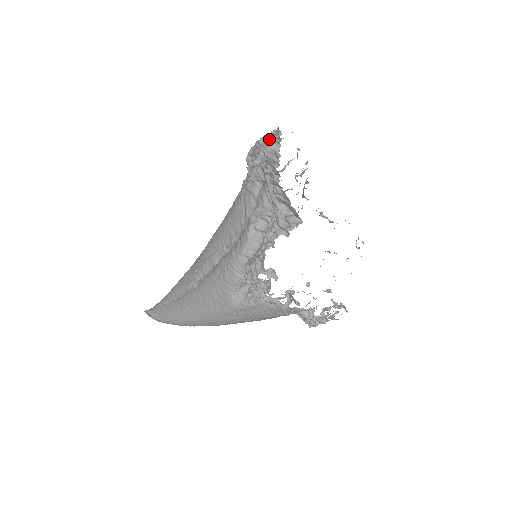
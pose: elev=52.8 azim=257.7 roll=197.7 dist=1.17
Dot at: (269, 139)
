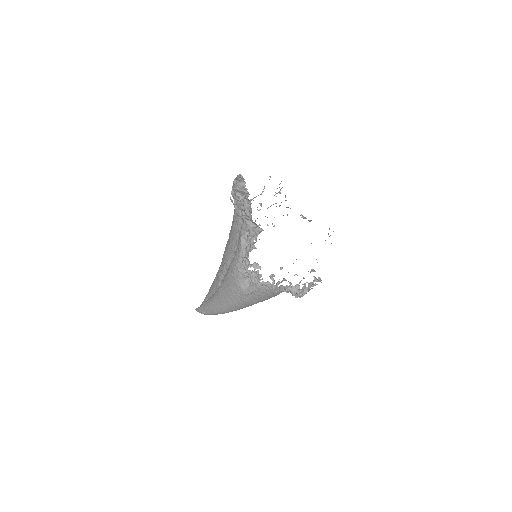
Dot at: (238, 180)
